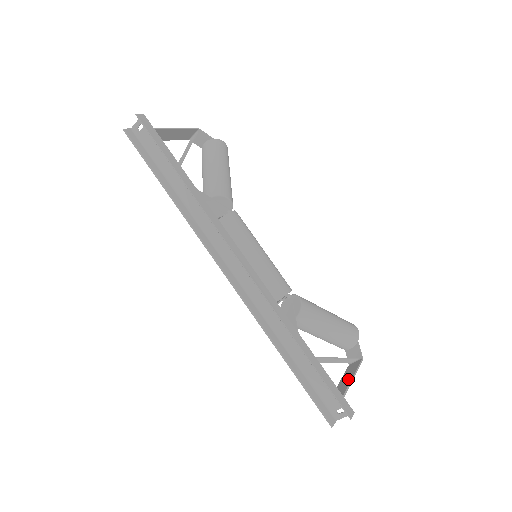
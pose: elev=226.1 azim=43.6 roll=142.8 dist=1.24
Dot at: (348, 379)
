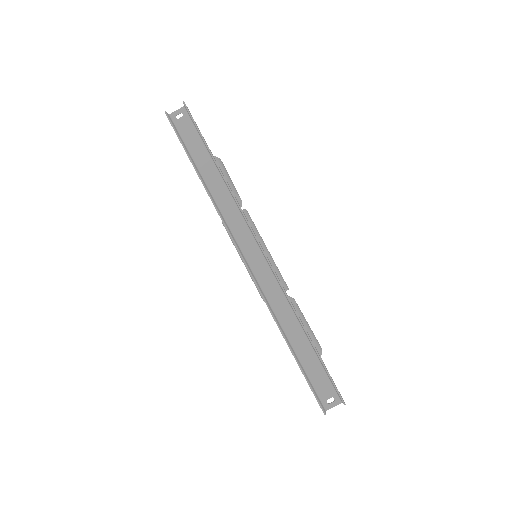
Dot at: occluded
